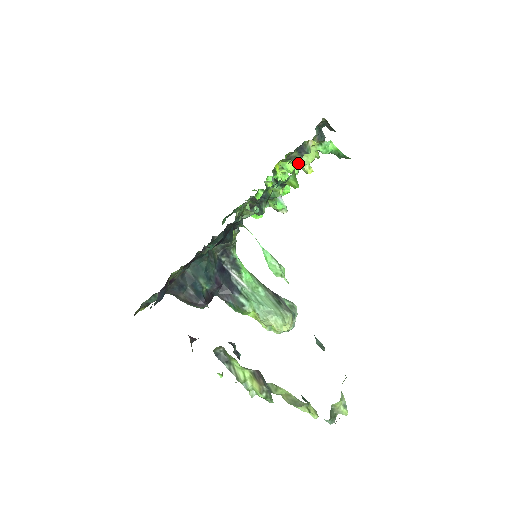
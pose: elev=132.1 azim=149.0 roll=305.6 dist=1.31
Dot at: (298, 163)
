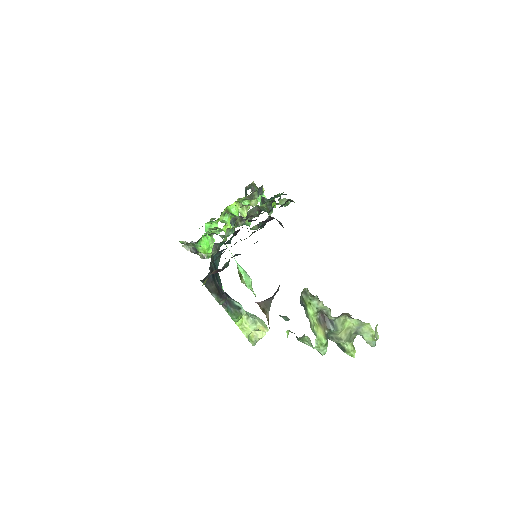
Dot at: (249, 204)
